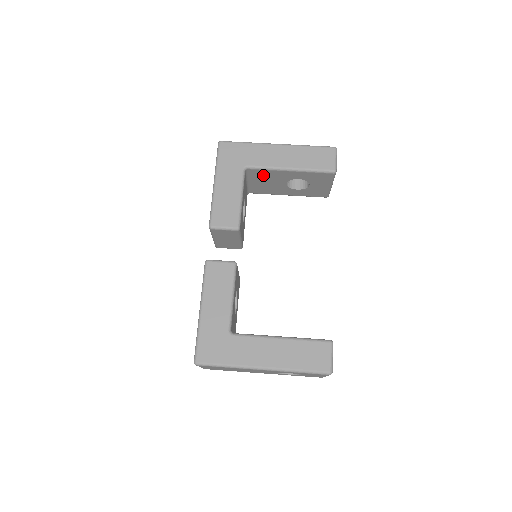
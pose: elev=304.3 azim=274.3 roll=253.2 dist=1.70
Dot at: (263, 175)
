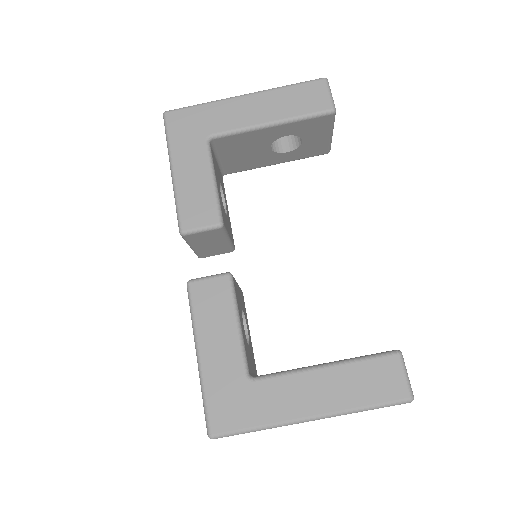
Dot at: (236, 143)
